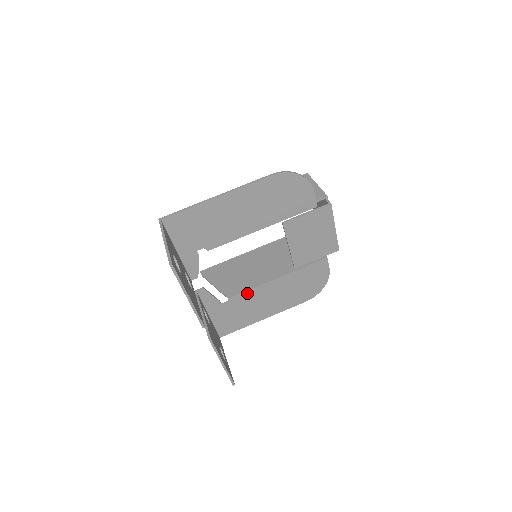
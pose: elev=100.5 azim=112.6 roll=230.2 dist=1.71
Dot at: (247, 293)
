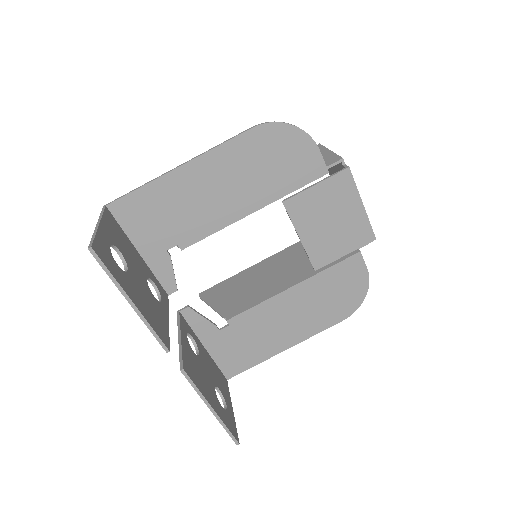
Dot at: (252, 311)
